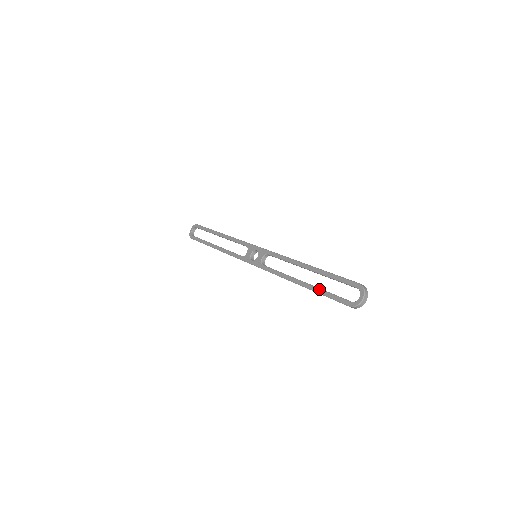
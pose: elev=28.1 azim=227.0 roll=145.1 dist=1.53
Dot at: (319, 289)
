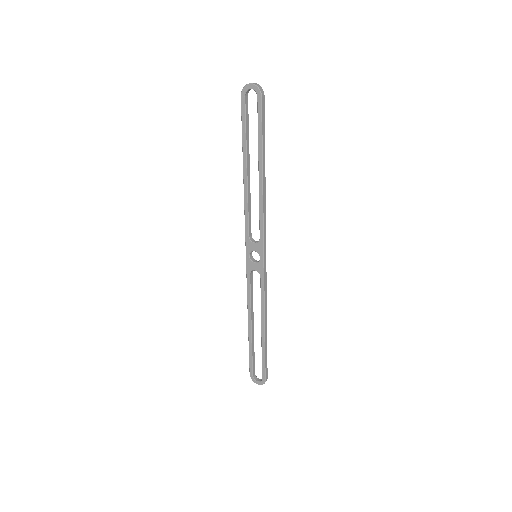
Dot at: (251, 347)
